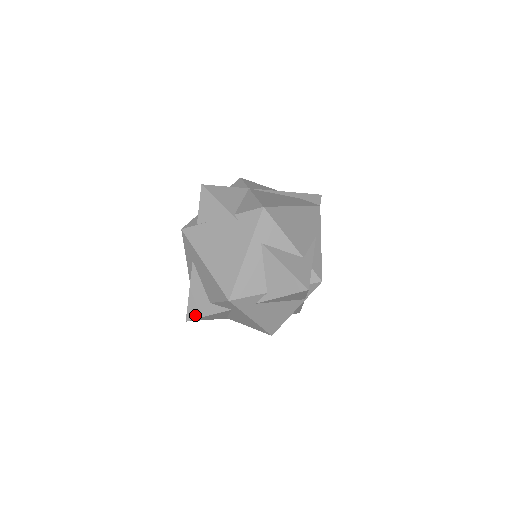
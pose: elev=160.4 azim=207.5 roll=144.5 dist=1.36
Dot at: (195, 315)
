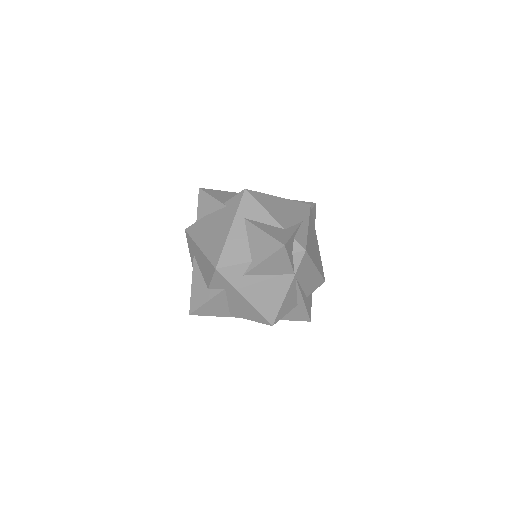
Dot at: (196, 305)
